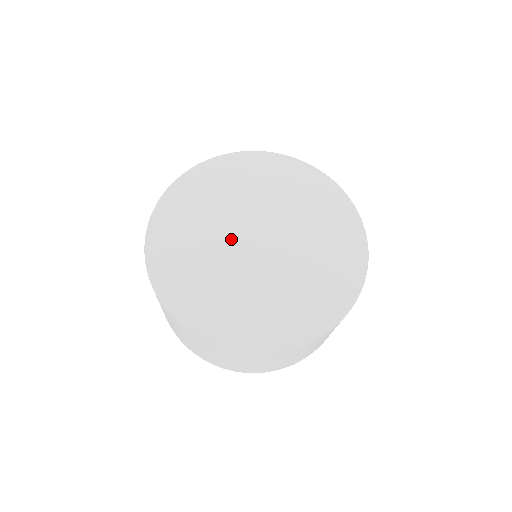
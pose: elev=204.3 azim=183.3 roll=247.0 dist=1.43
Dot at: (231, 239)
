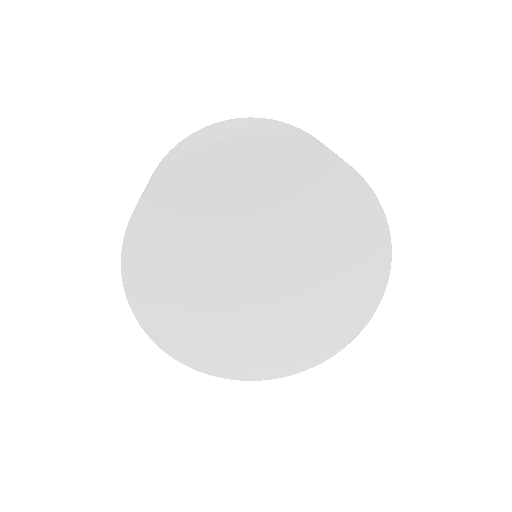
Dot at: (240, 297)
